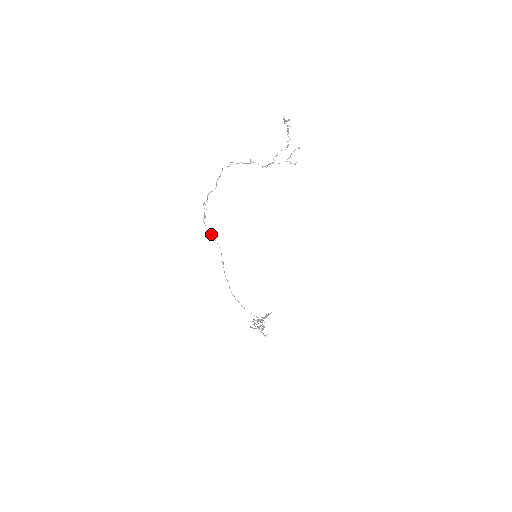
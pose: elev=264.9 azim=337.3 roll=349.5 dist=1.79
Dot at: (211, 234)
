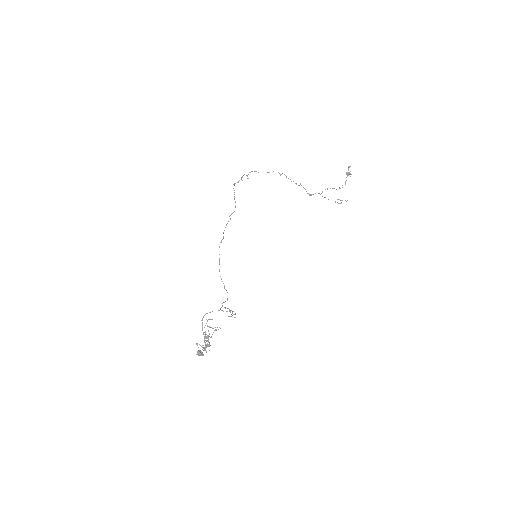
Dot at: occluded
